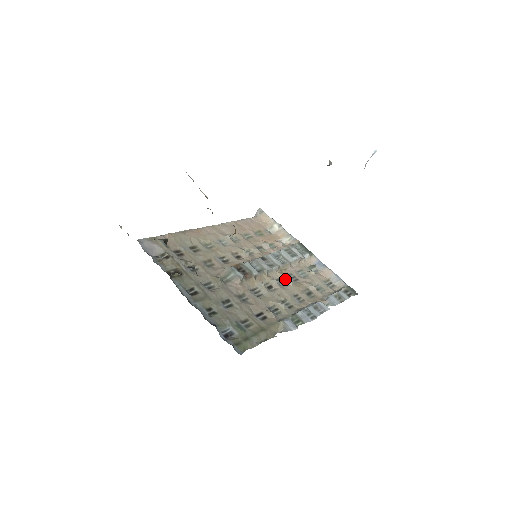
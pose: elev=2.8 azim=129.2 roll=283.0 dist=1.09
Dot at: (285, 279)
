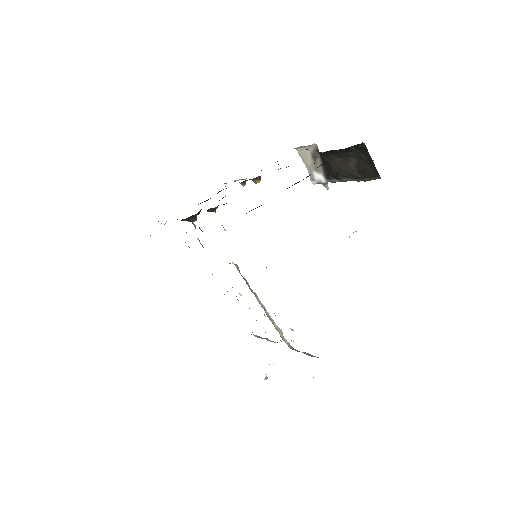
Dot at: occluded
